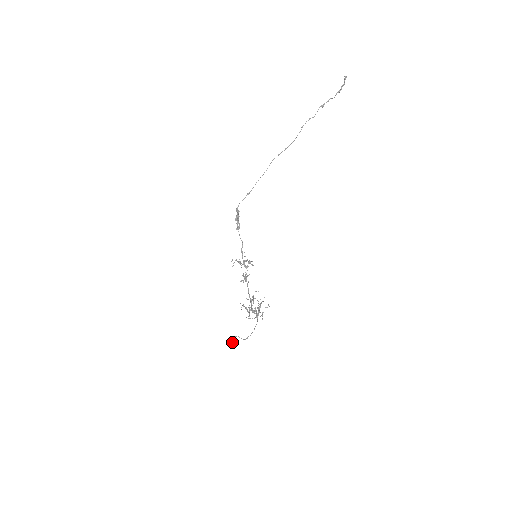
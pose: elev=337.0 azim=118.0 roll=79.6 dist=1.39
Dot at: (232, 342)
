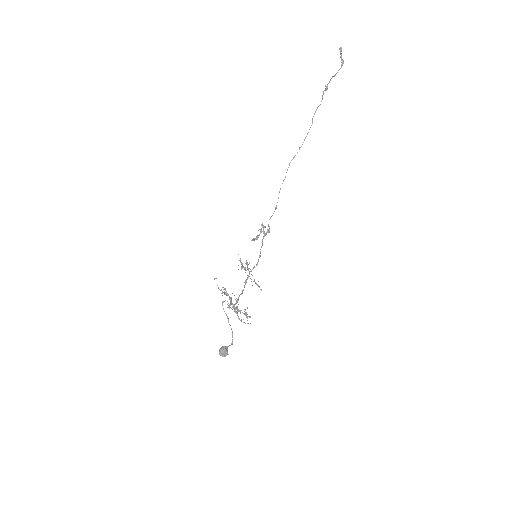
Dot at: (220, 348)
